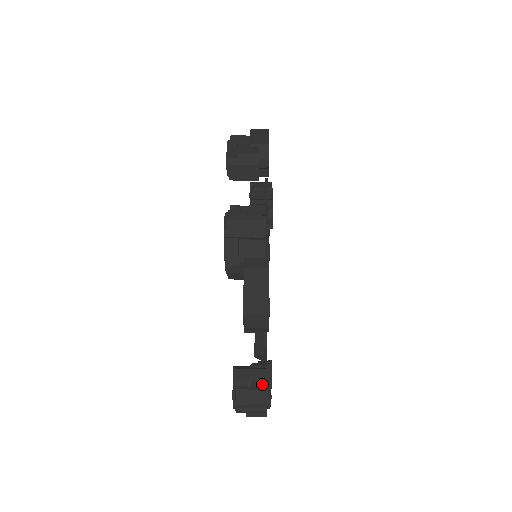
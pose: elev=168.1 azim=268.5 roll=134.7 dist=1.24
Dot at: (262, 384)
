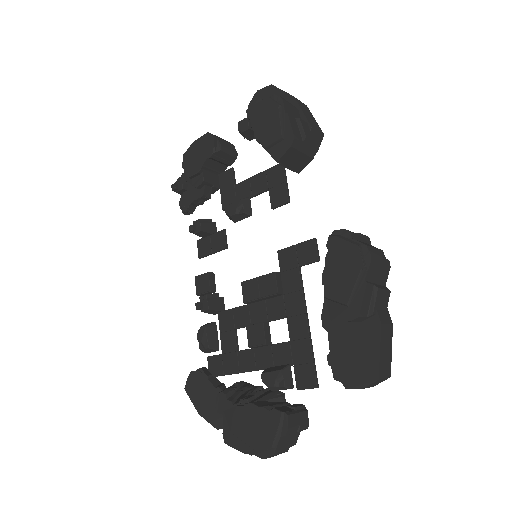
Dot at: (305, 428)
